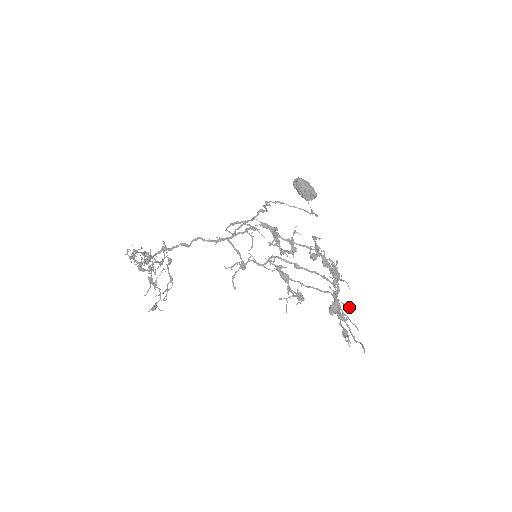
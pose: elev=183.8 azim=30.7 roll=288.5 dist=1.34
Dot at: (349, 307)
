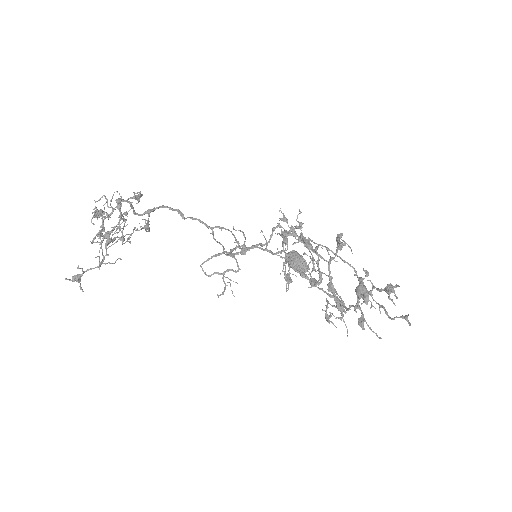
Dot at: (372, 306)
